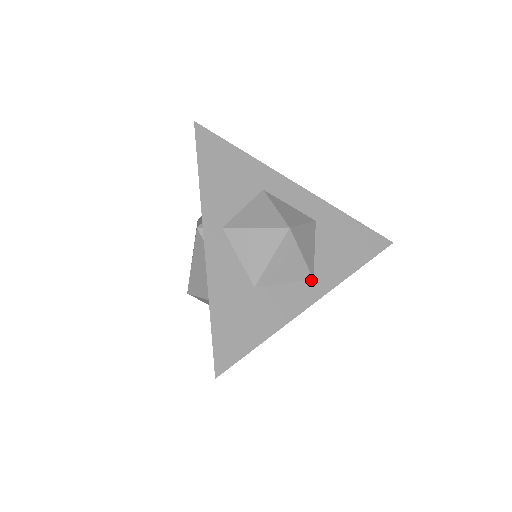
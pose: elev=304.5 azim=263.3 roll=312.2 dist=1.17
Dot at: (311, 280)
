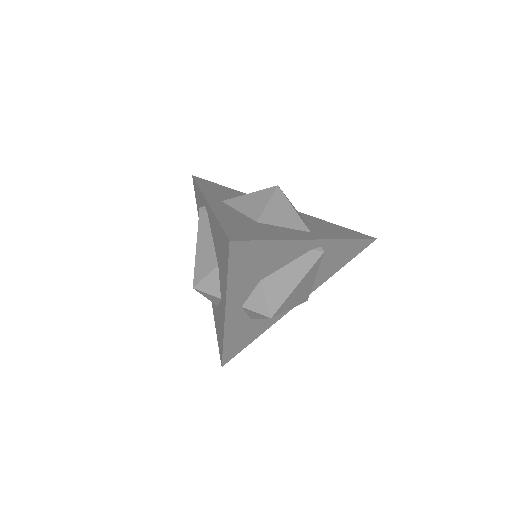
Dot at: (309, 232)
